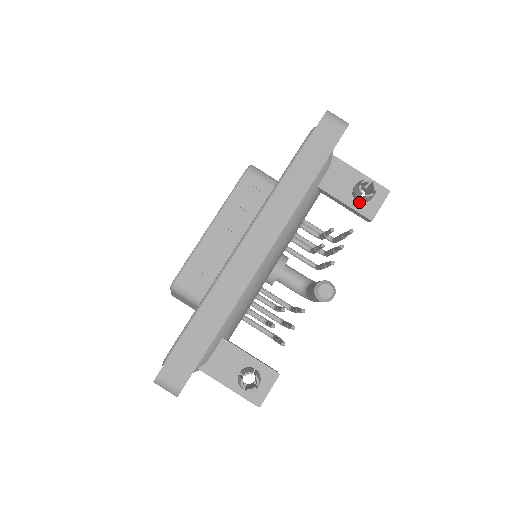
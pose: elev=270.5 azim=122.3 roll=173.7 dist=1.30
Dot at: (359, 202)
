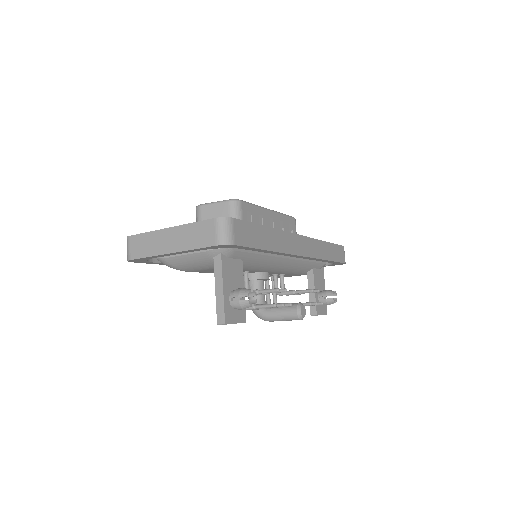
Dot at: (318, 300)
